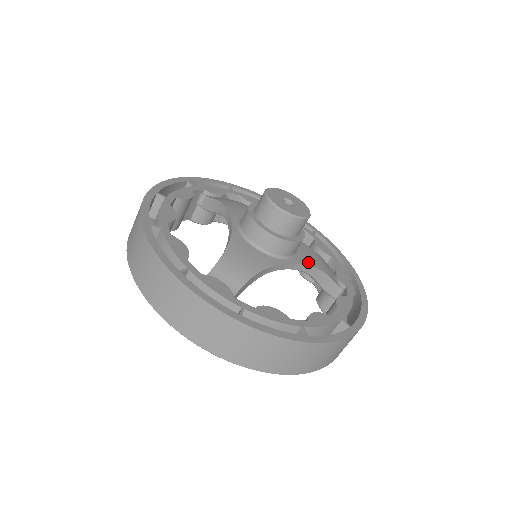
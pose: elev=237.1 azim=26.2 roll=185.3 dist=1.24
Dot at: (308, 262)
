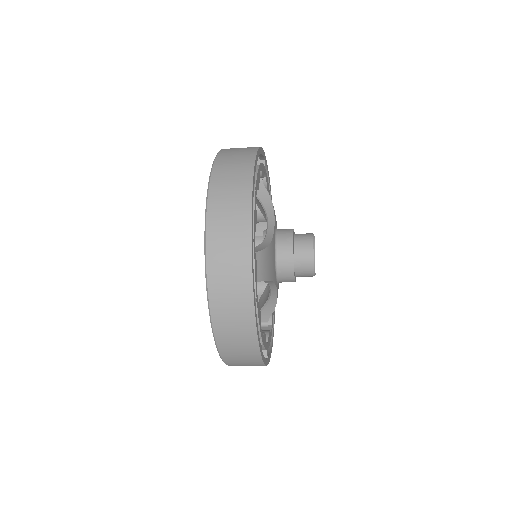
Dot at: occluded
